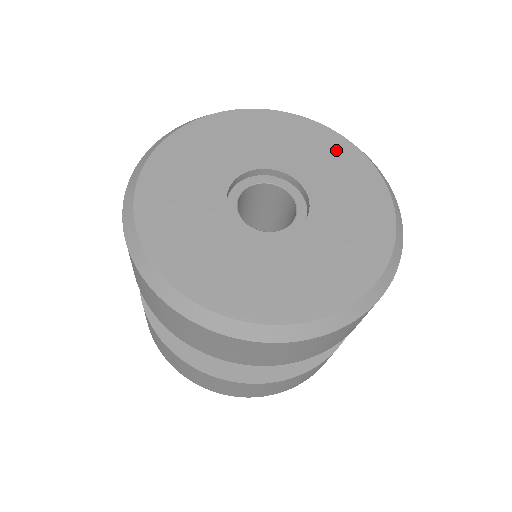
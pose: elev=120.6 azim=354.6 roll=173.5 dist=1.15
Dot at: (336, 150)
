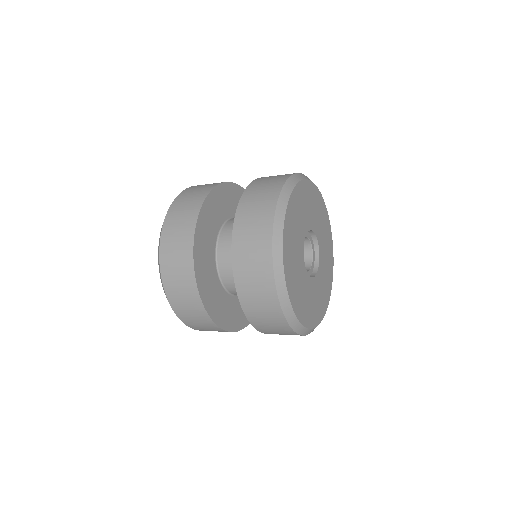
Dot at: (316, 198)
